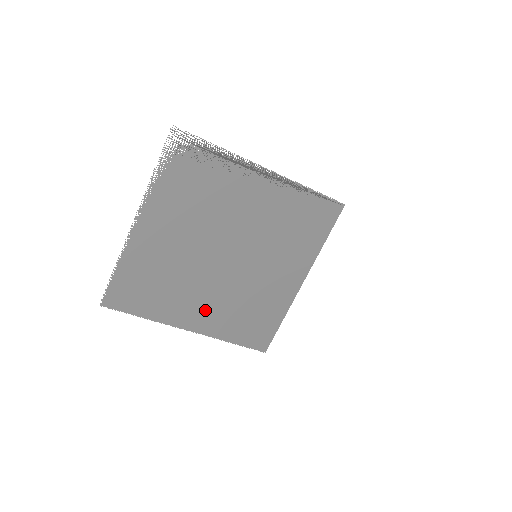
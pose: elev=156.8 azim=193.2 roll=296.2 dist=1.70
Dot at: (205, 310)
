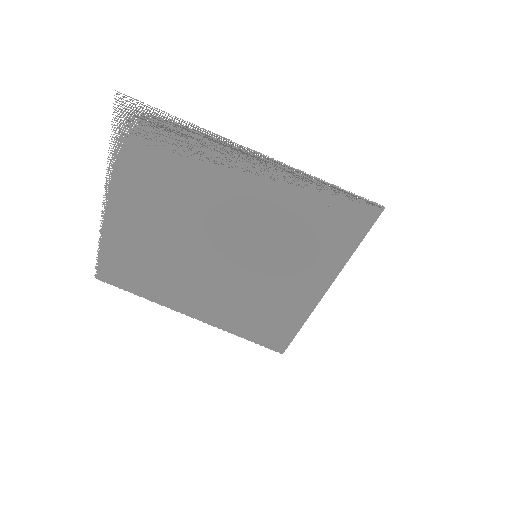
Dot at: (204, 301)
